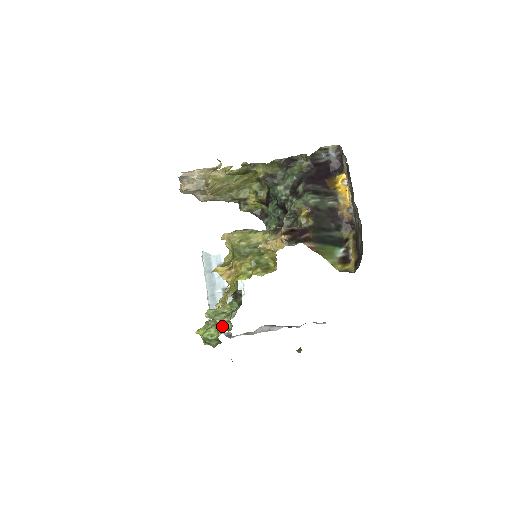
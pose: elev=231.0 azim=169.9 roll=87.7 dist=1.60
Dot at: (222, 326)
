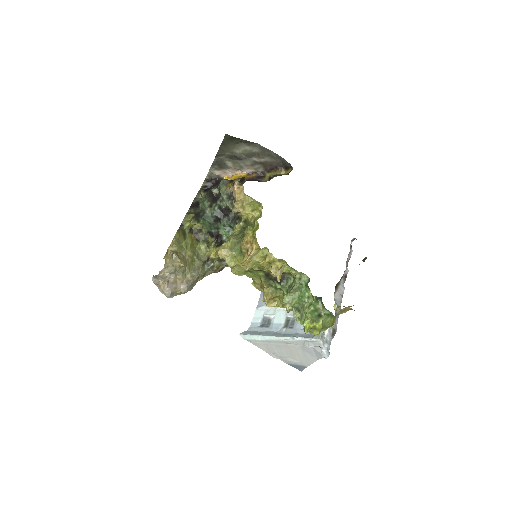
Dot at: (303, 287)
